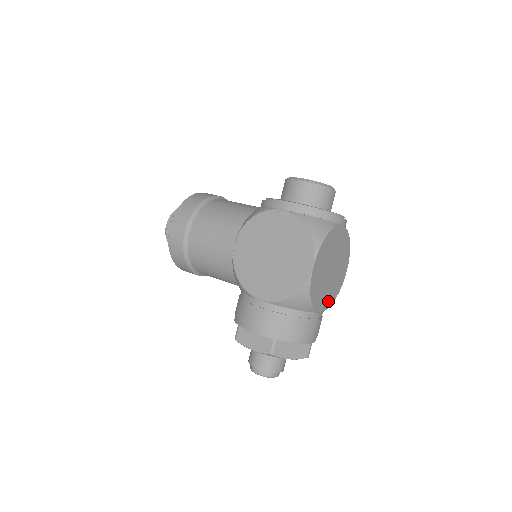
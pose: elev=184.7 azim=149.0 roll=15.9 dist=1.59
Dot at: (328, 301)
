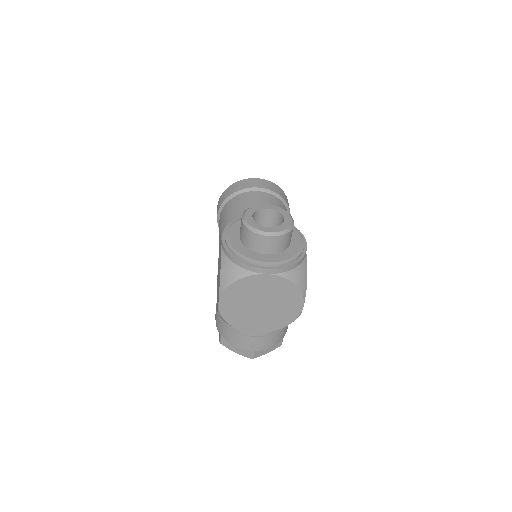
Dot at: (270, 326)
